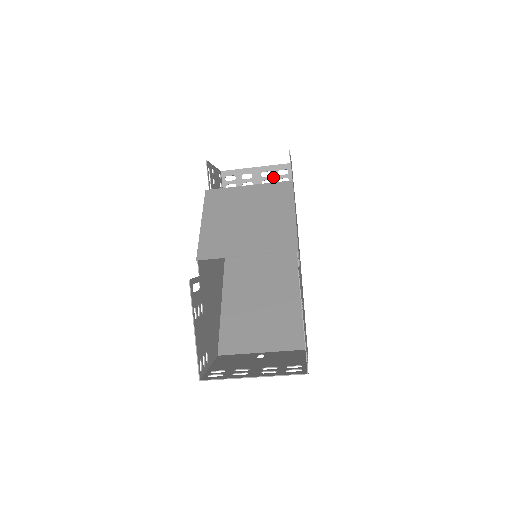
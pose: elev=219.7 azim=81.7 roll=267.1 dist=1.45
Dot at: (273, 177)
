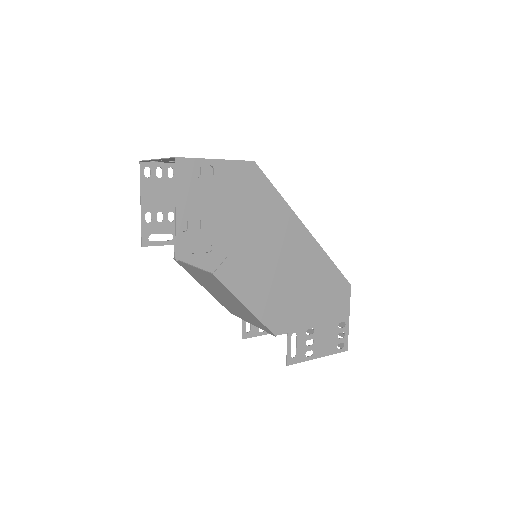
Dot at: occluded
